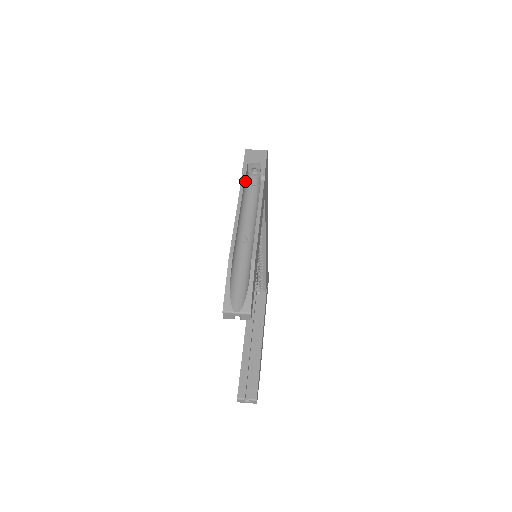
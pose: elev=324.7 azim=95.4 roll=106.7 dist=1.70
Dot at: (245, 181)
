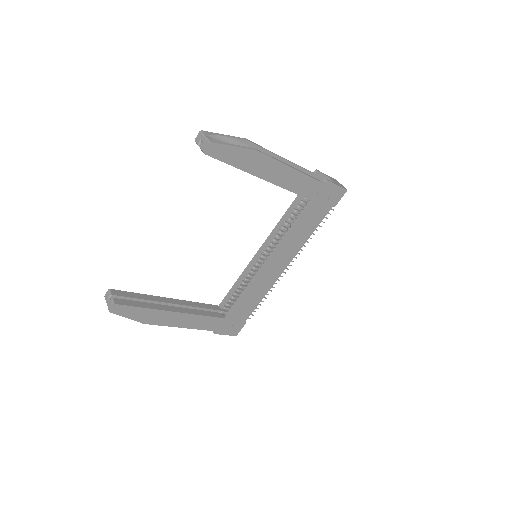
Dot at: occluded
